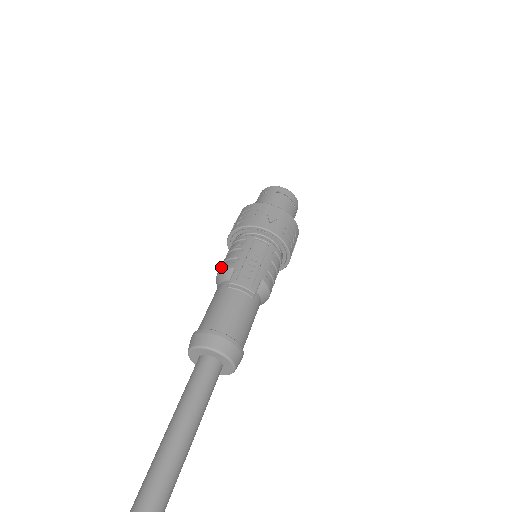
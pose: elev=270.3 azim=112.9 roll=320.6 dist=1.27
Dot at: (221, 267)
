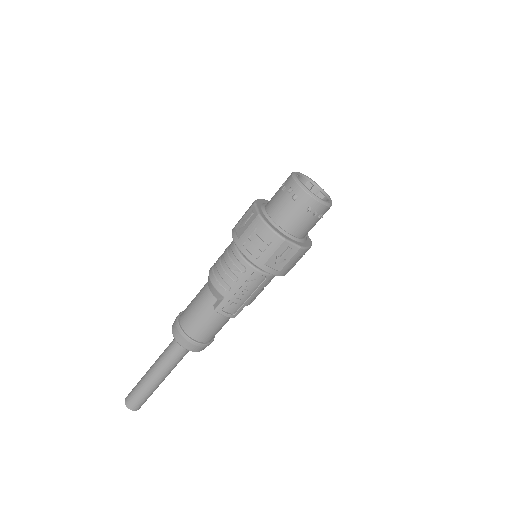
Dot at: (214, 279)
